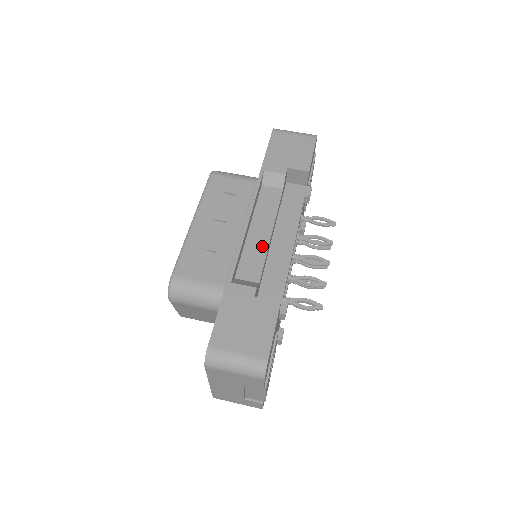
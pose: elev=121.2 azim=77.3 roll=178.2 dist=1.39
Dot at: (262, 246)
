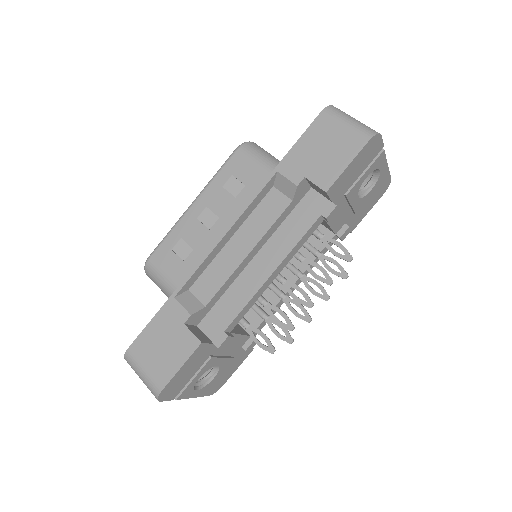
Dot at: (230, 266)
